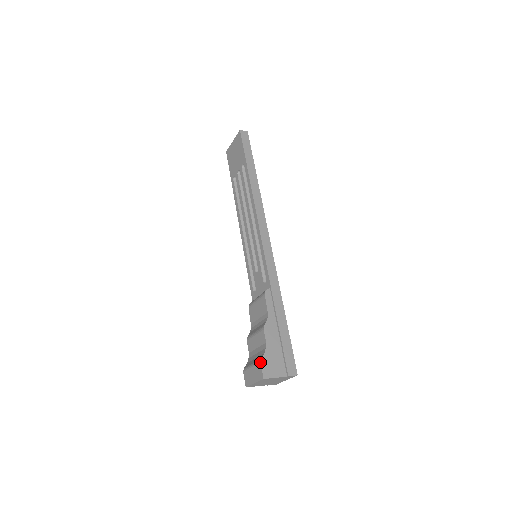
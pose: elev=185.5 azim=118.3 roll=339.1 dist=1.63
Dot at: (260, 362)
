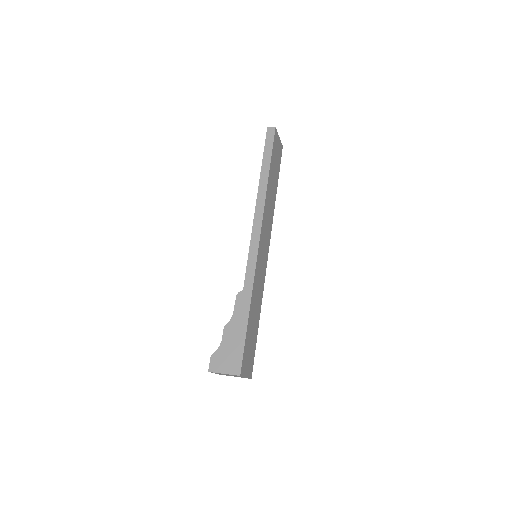
Dot at: occluded
